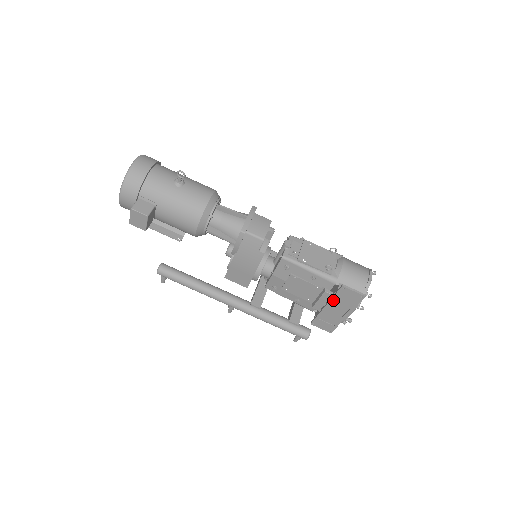
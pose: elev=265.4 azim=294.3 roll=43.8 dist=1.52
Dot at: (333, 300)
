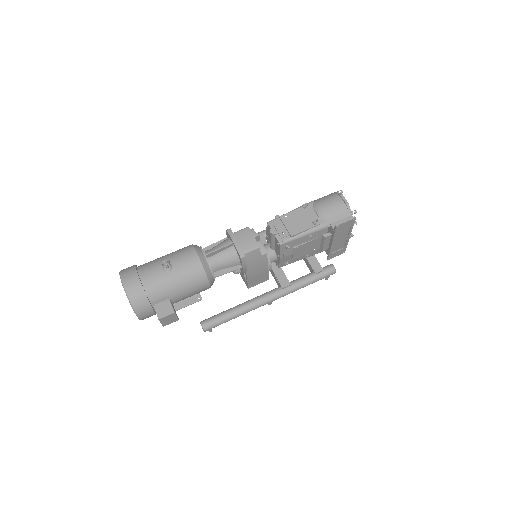
Dot at: (335, 237)
